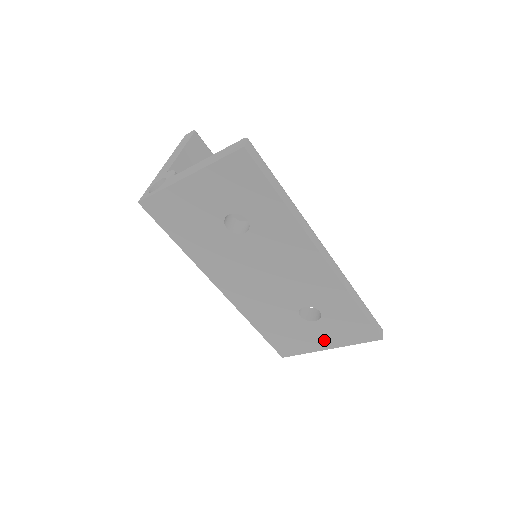
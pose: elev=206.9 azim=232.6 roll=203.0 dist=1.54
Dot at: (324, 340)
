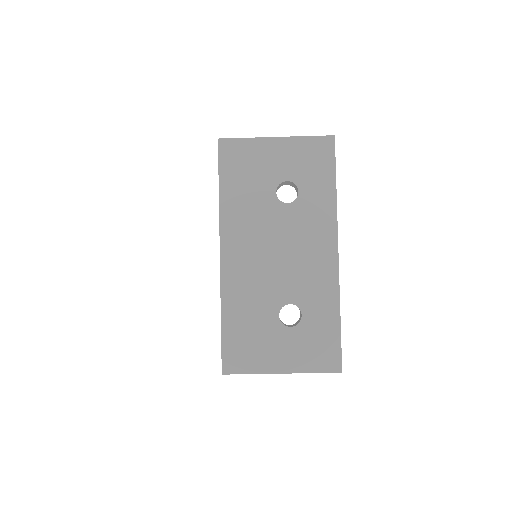
Dot at: (284, 358)
